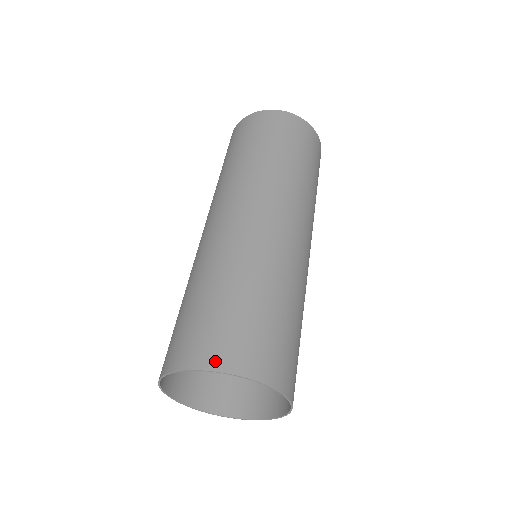
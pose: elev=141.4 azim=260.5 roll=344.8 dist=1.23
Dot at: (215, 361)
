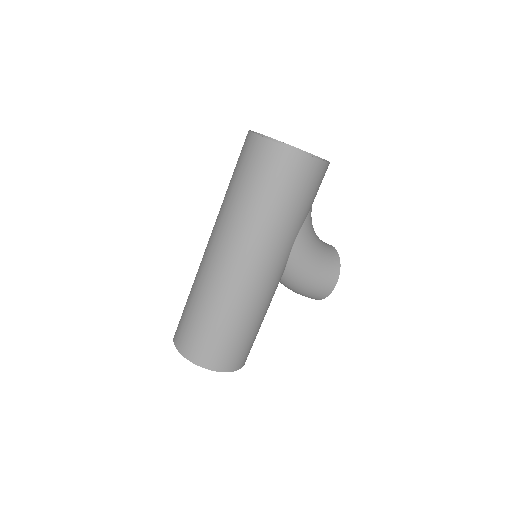
Dot at: (175, 338)
